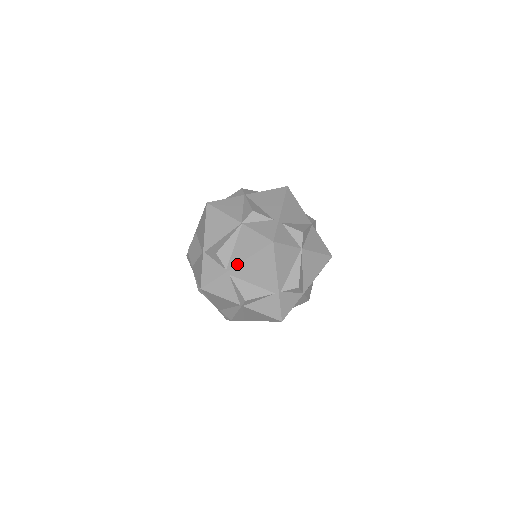
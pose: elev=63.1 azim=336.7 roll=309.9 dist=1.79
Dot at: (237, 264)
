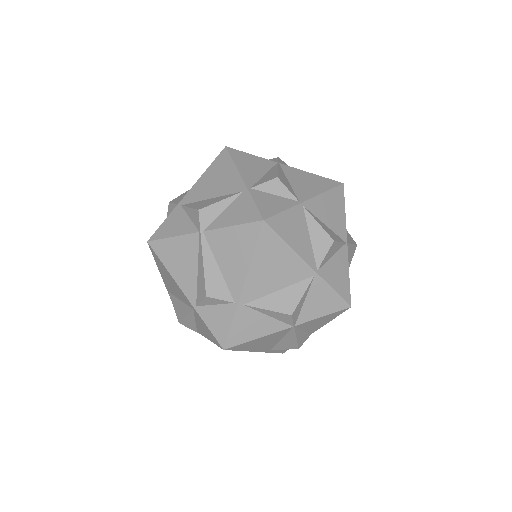
Dot at: (189, 190)
